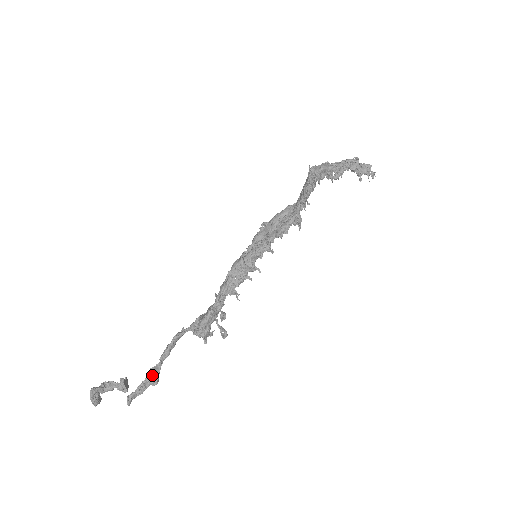
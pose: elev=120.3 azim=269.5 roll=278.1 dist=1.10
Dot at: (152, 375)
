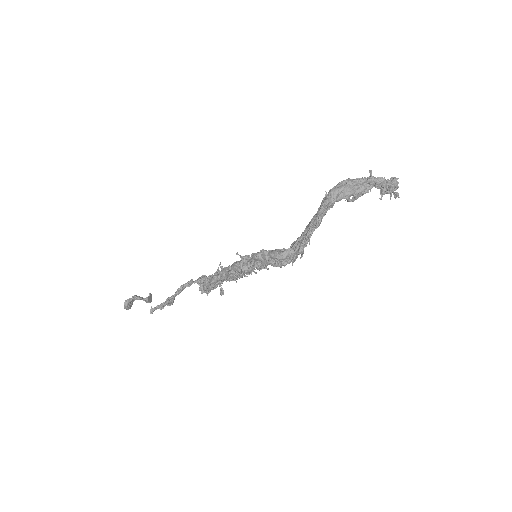
Dot at: (168, 303)
